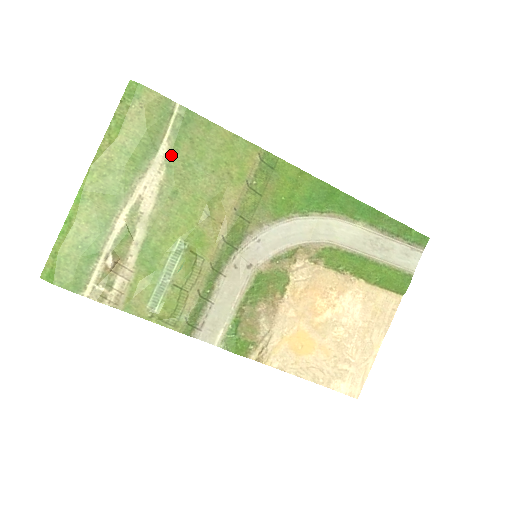
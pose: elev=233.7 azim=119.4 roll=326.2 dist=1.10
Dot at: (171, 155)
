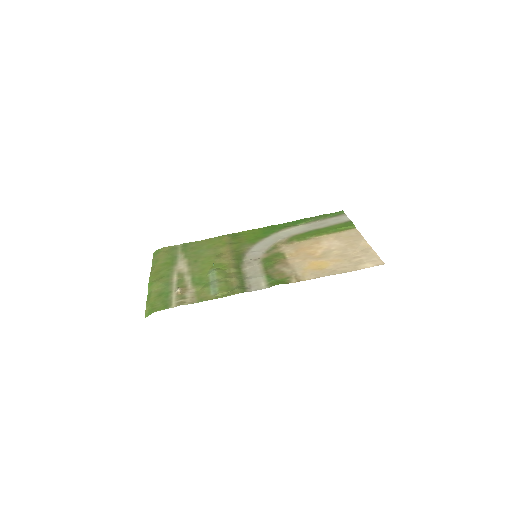
Dot at: (185, 255)
